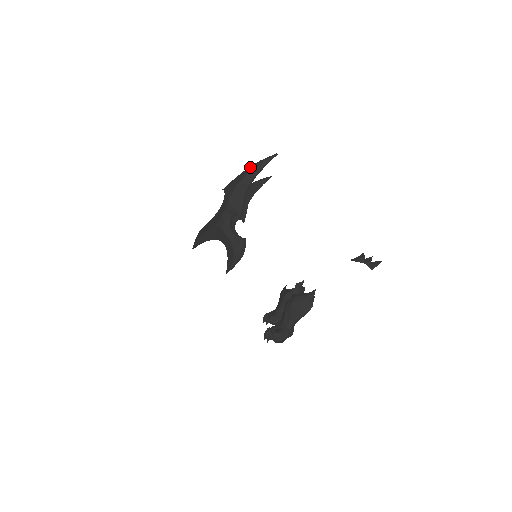
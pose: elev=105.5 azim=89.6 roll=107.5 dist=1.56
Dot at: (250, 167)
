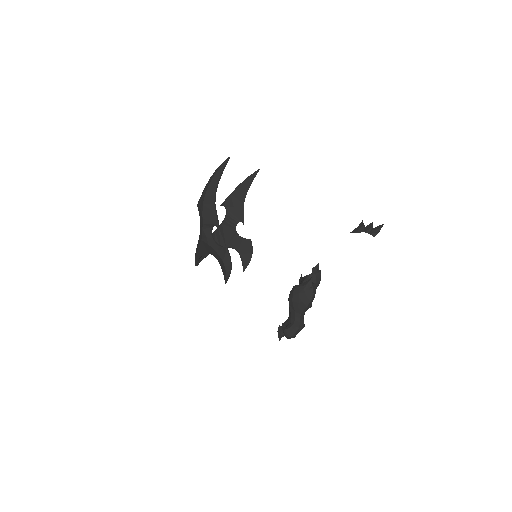
Dot at: (210, 178)
